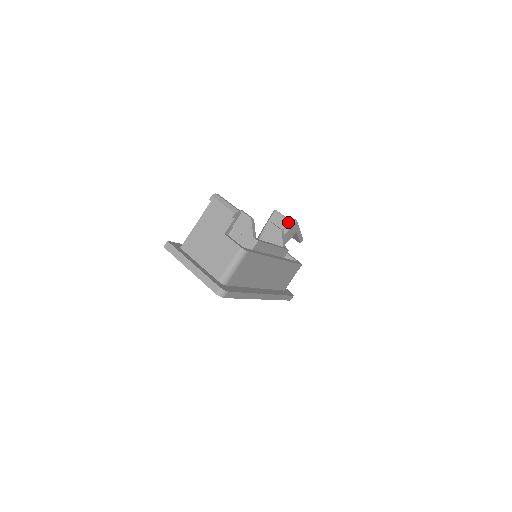
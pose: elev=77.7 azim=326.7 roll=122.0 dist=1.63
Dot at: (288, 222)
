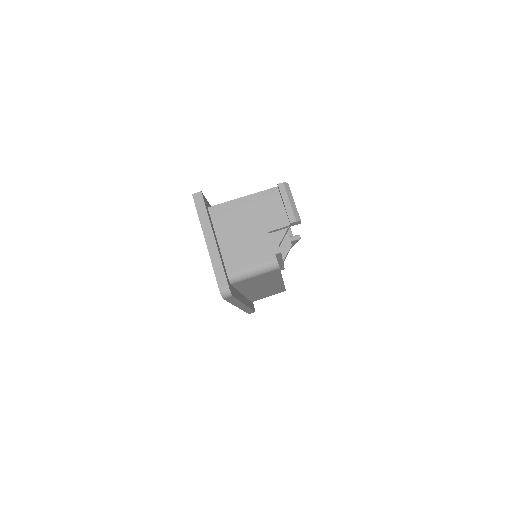
Dot at: (289, 232)
